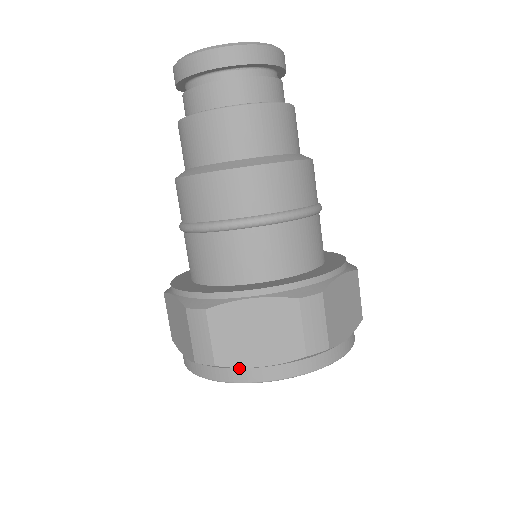
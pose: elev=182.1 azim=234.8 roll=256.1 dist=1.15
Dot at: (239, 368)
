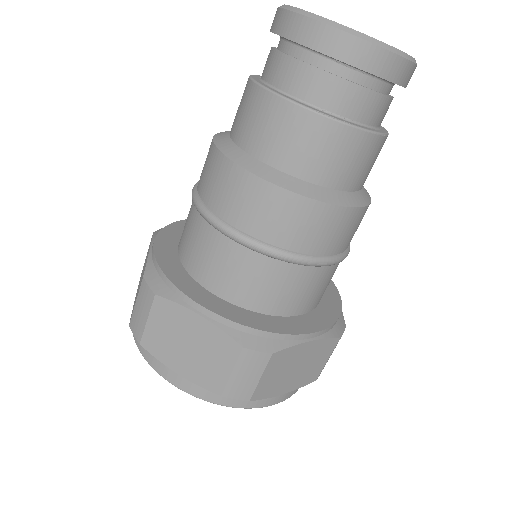
Dot at: (160, 359)
